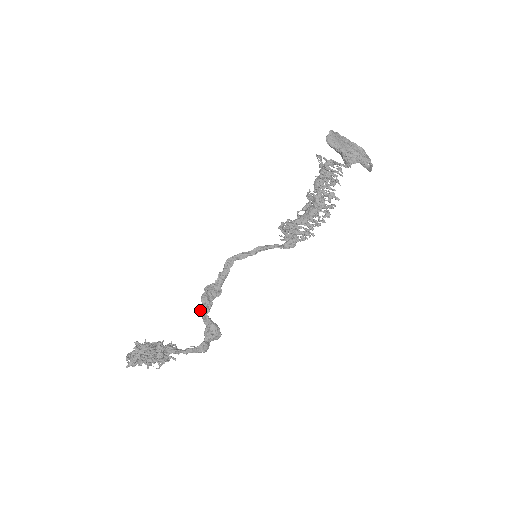
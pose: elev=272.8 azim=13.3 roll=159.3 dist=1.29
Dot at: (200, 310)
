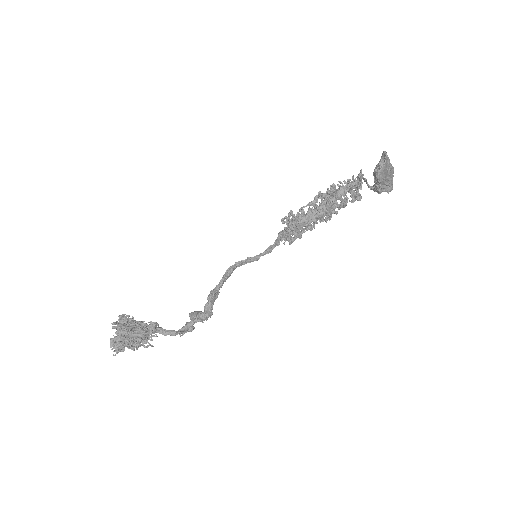
Dot at: (202, 319)
